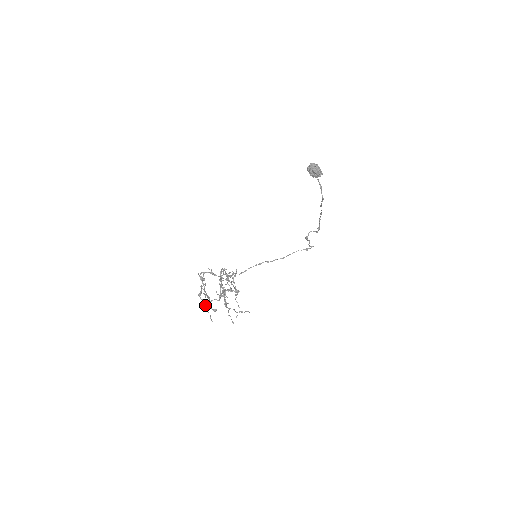
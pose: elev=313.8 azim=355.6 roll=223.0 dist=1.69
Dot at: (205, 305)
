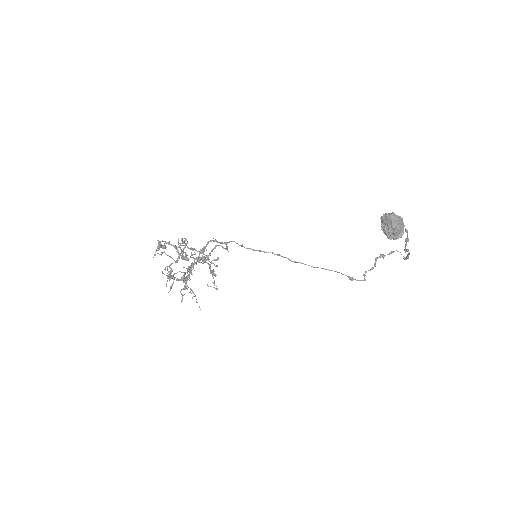
Dot at: occluded
